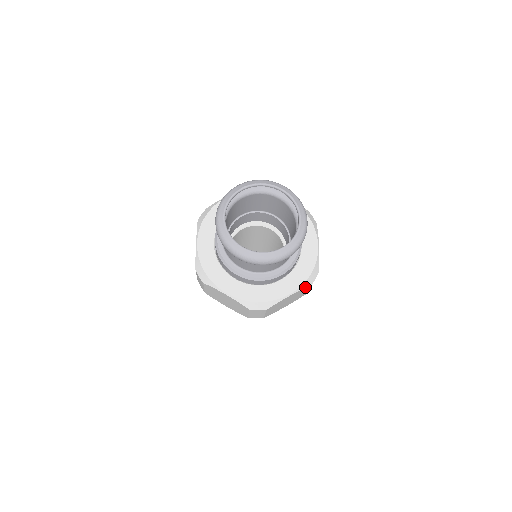
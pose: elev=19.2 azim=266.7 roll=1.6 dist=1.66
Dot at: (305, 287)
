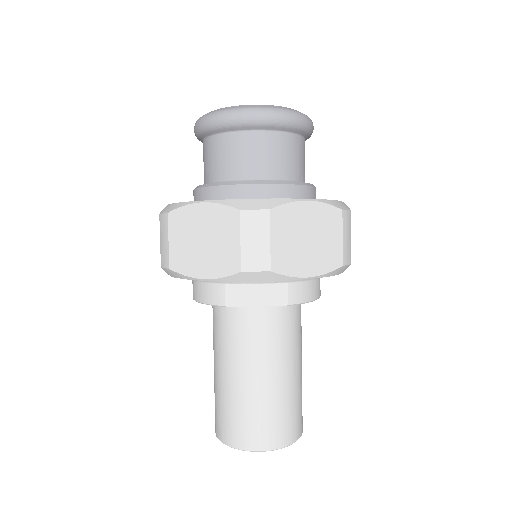
Dot at: (331, 205)
